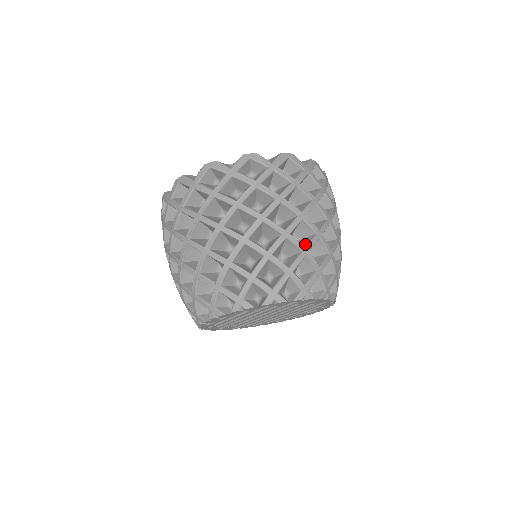
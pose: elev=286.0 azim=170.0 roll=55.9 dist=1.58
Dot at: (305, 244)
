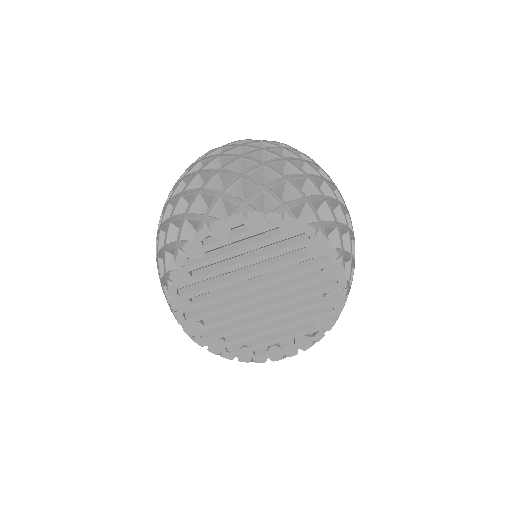
Dot at: occluded
